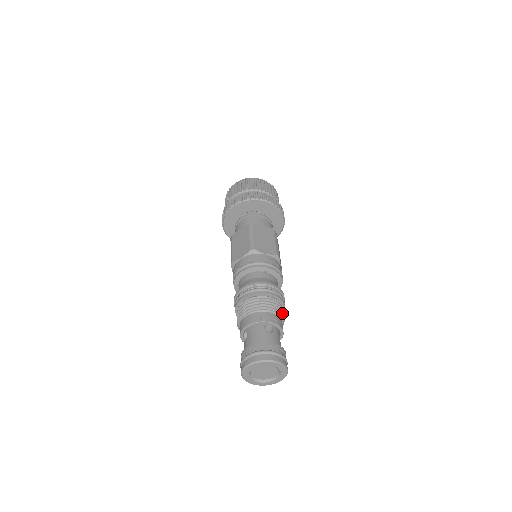
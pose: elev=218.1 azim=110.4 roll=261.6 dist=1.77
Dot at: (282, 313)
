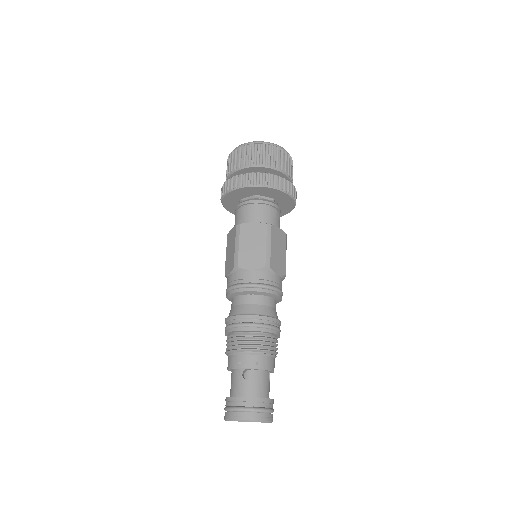
Dot at: (268, 347)
